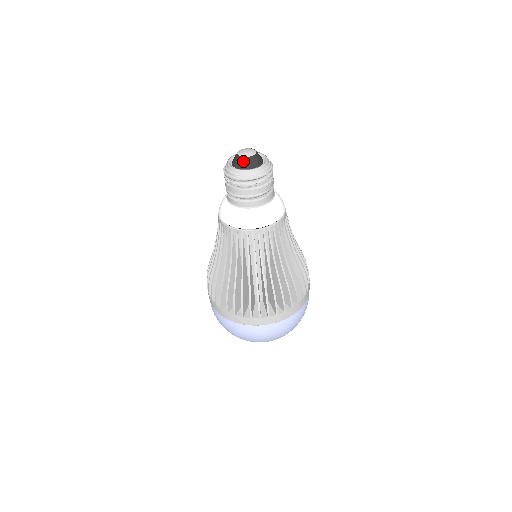
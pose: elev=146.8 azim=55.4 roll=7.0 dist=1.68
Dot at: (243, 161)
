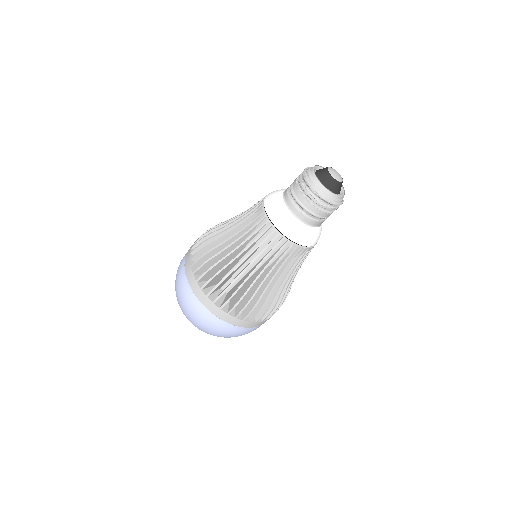
Dot at: (330, 180)
